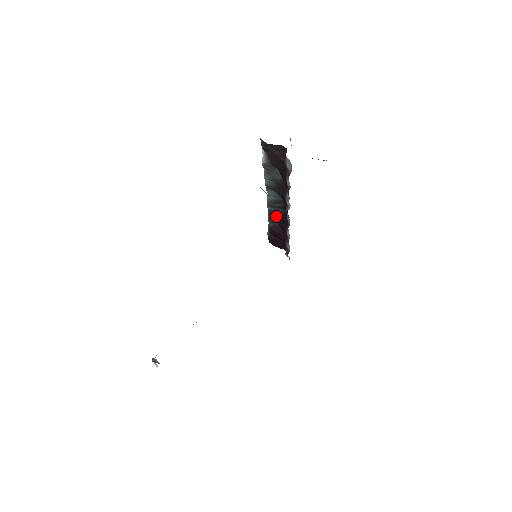
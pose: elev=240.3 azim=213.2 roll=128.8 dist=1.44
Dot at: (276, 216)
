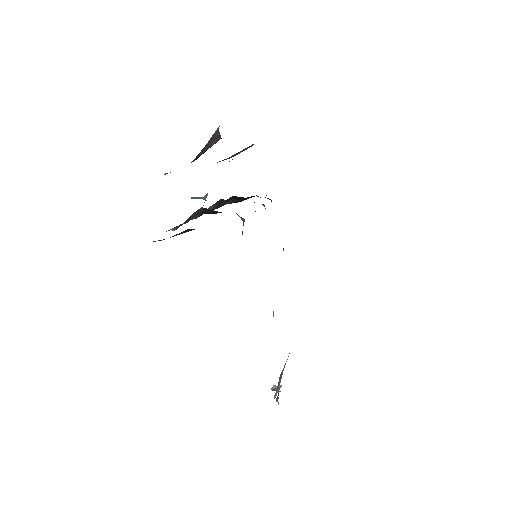
Dot at: occluded
